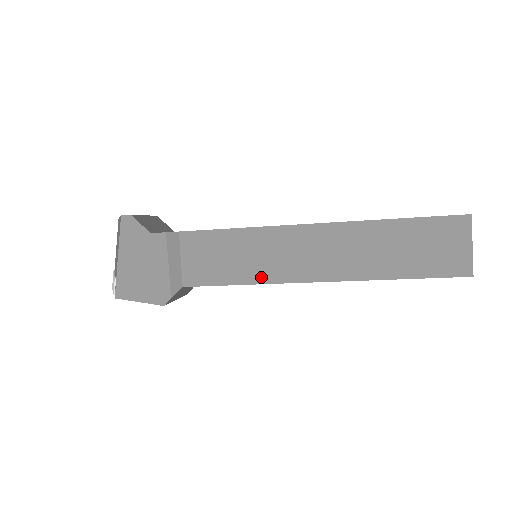
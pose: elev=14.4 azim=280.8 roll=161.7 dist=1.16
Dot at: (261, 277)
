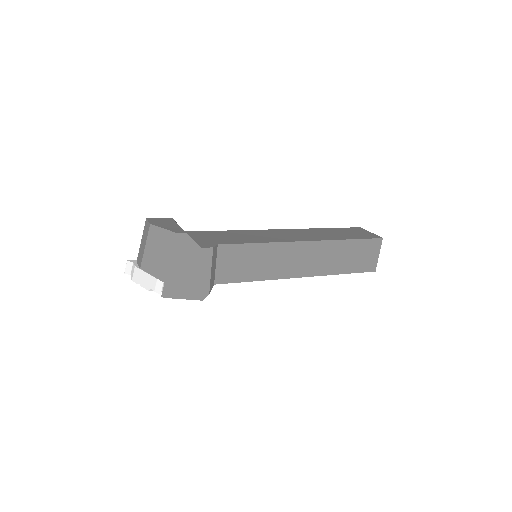
Dot at: (269, 276)
